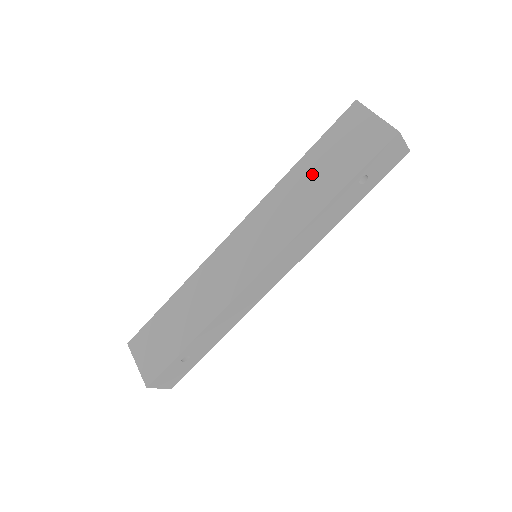
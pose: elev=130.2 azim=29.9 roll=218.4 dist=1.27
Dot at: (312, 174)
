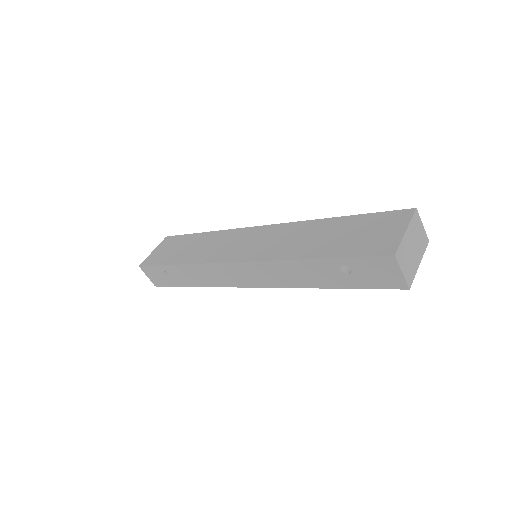
Dot at: (328, 232)
